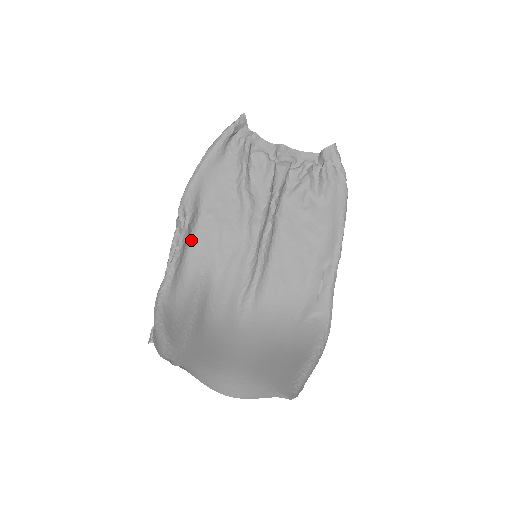
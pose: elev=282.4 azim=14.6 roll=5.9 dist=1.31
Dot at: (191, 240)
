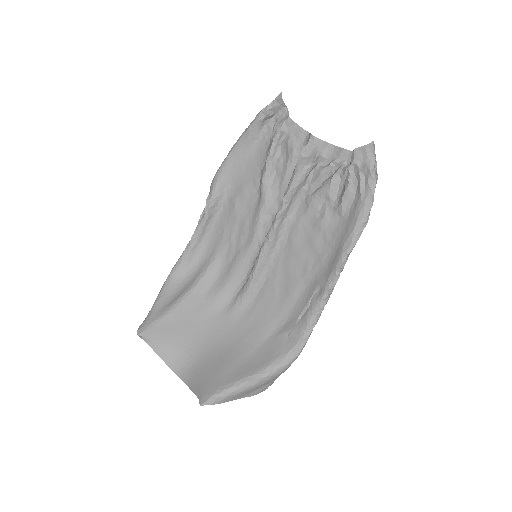
Dot at: (214, 223)
